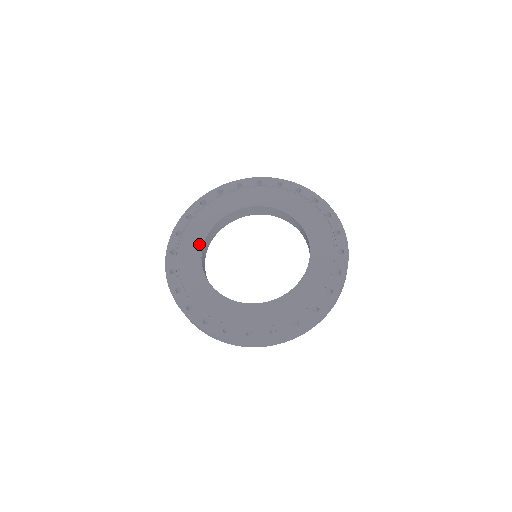
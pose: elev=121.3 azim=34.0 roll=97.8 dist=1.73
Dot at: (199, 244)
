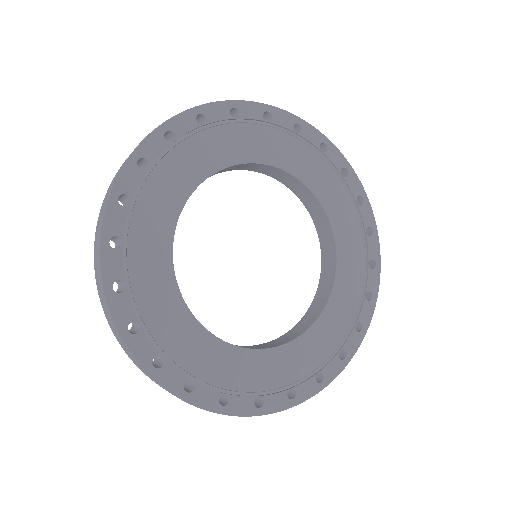
Dot at: (165, 258)
